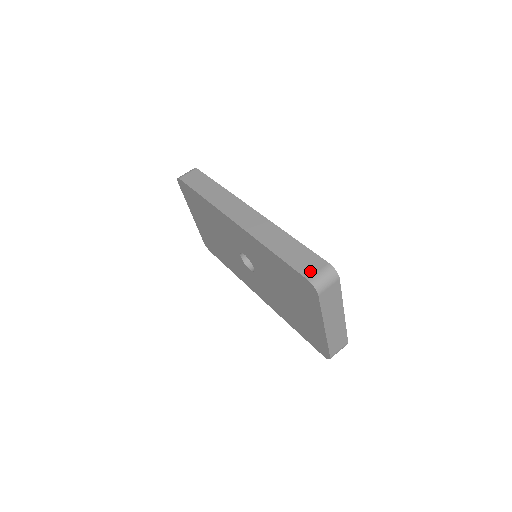
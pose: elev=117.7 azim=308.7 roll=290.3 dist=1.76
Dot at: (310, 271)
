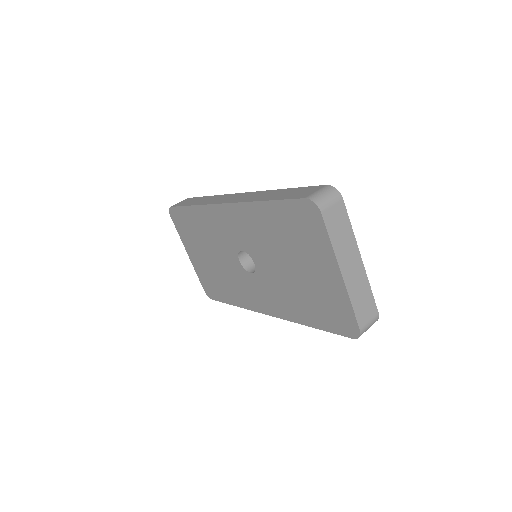
Dot at: (307, 194)
